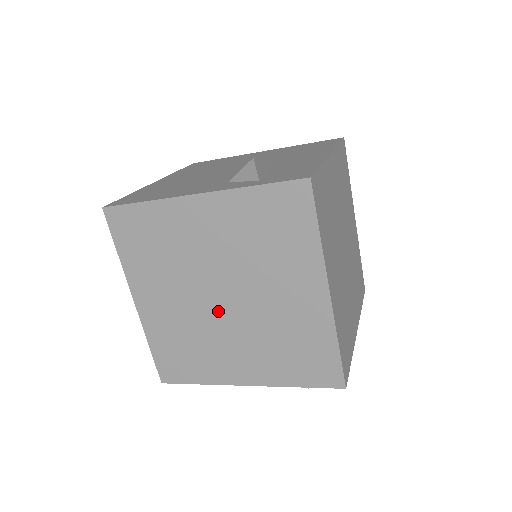
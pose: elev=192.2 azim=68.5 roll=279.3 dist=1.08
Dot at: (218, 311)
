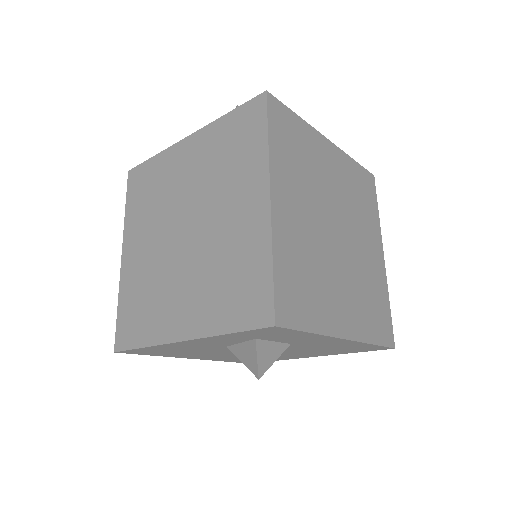
Dot at: (178, 247)
